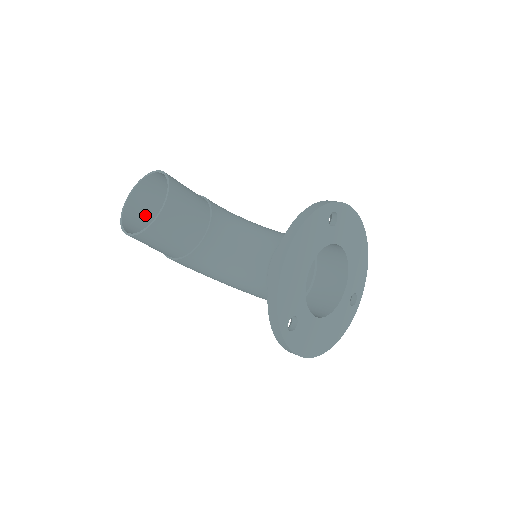
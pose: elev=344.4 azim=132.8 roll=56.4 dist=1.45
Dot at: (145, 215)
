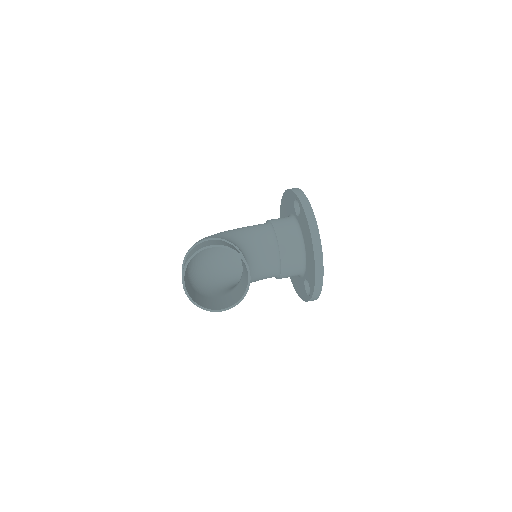
Dot at: (186, 283)
